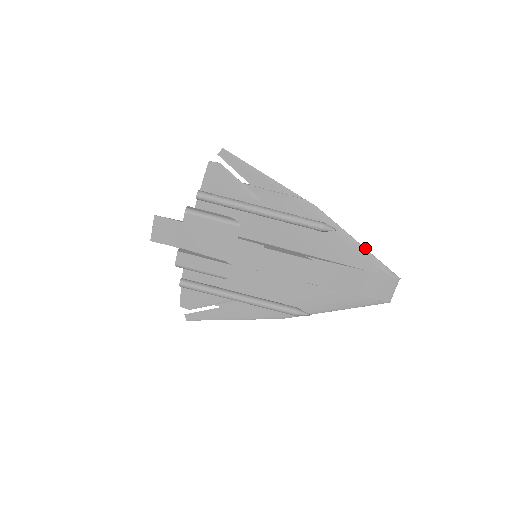
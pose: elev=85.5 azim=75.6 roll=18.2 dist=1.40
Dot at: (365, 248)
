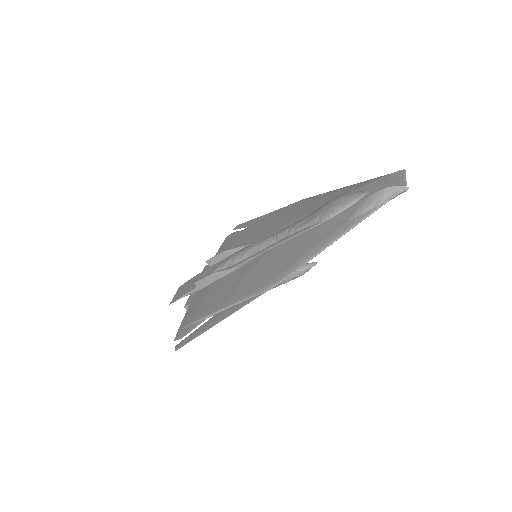
Dot at: occluded
